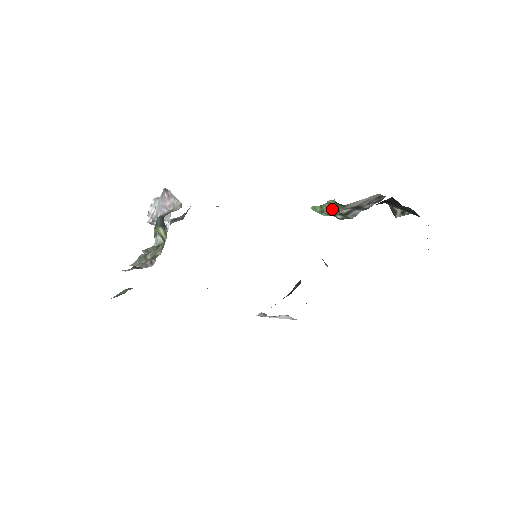
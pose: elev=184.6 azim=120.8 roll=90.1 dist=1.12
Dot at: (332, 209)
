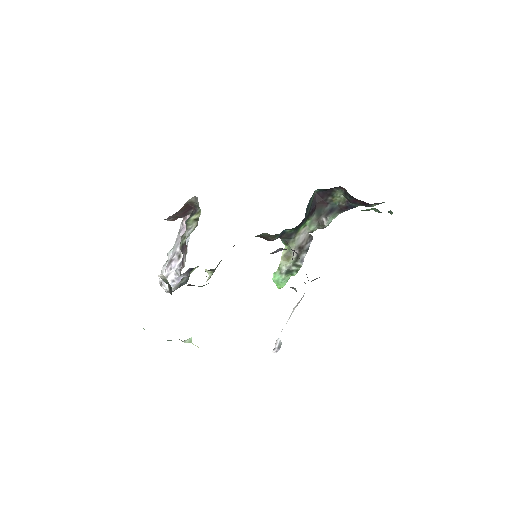
Dot at: (287, 263)
